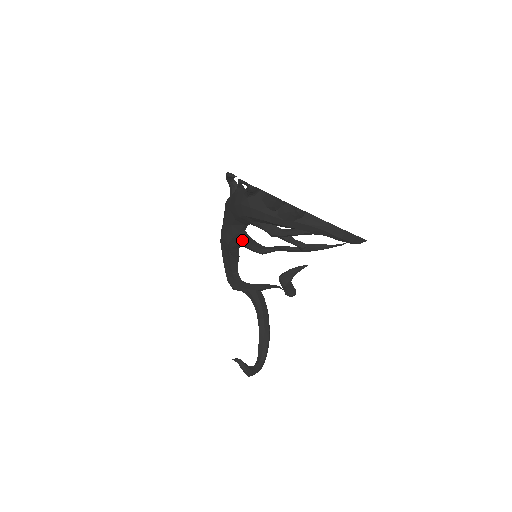
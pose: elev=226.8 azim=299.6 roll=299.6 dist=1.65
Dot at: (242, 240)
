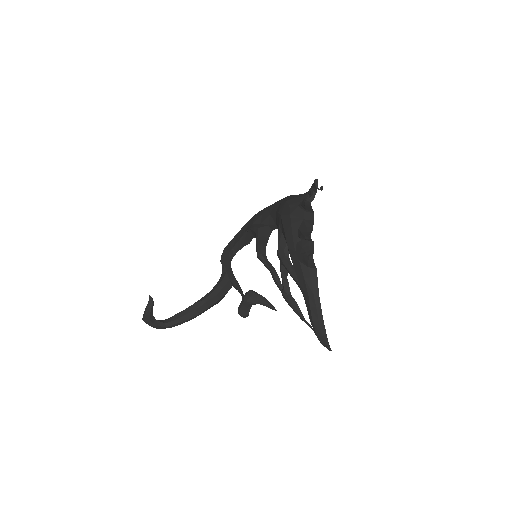
Dot at: (261, 232)
